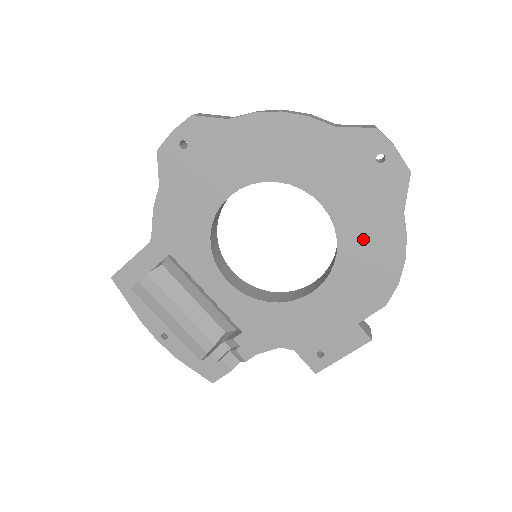
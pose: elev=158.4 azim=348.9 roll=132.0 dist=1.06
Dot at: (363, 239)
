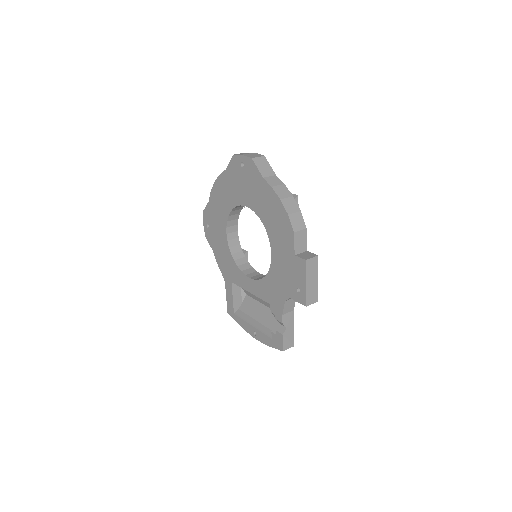
Dot at: (264, 206)
